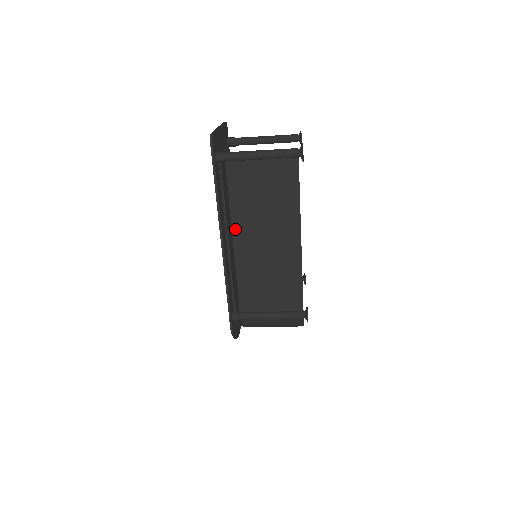
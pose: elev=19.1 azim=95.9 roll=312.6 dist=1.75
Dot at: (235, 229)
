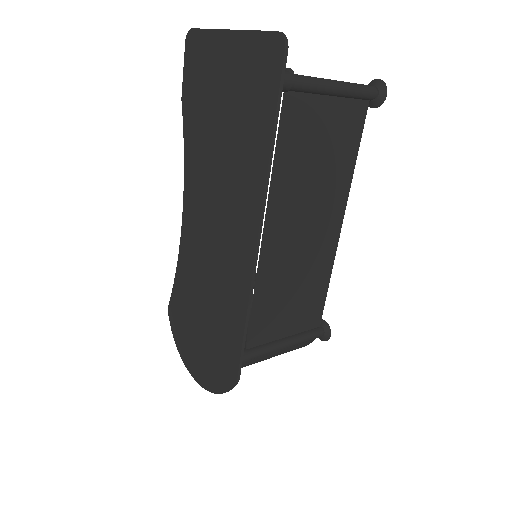
Dot at: (271, 212)
